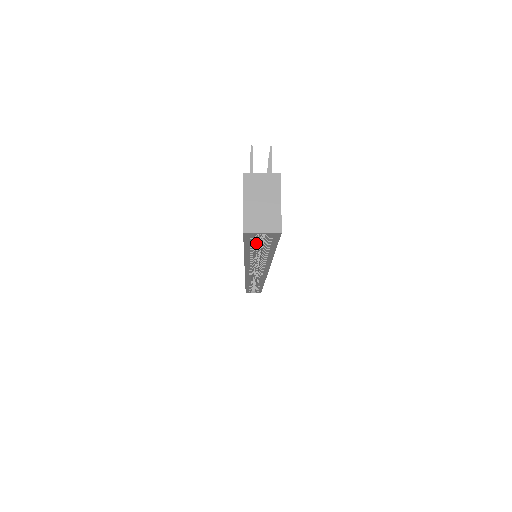
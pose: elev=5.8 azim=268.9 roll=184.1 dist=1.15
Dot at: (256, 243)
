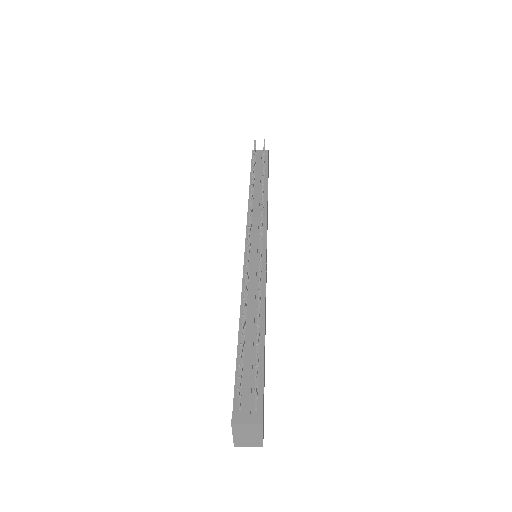
Dot at: occluded
